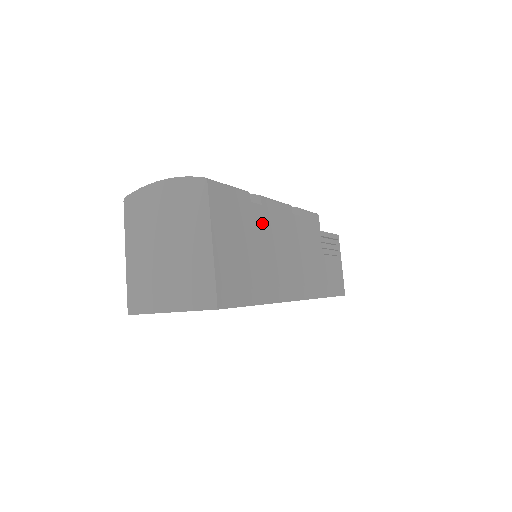
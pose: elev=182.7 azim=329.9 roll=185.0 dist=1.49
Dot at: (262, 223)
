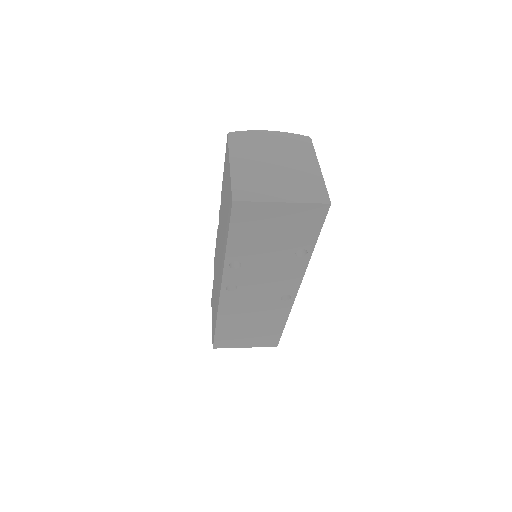
Dot at: occluded
